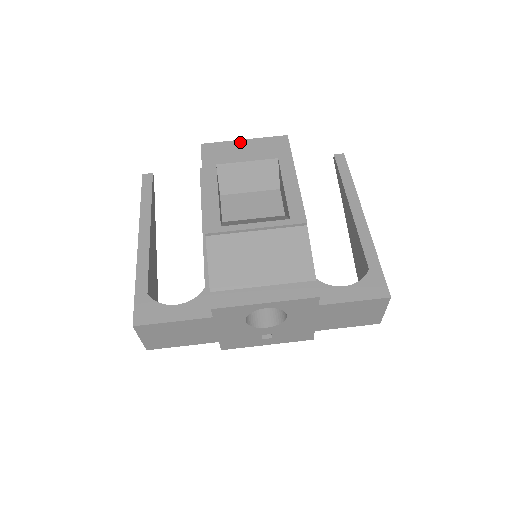
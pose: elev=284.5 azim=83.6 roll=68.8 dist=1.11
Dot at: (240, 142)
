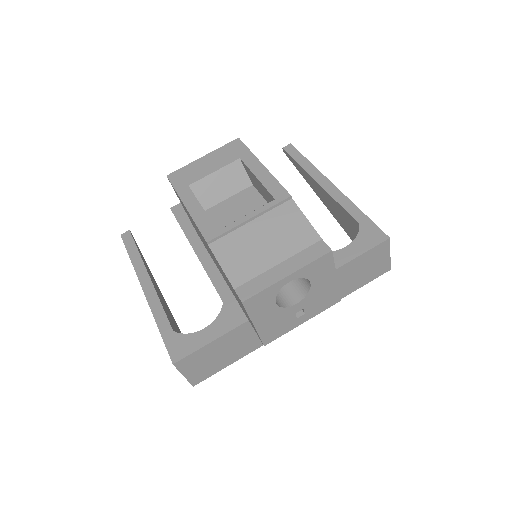
Dot at: (200, 160)
